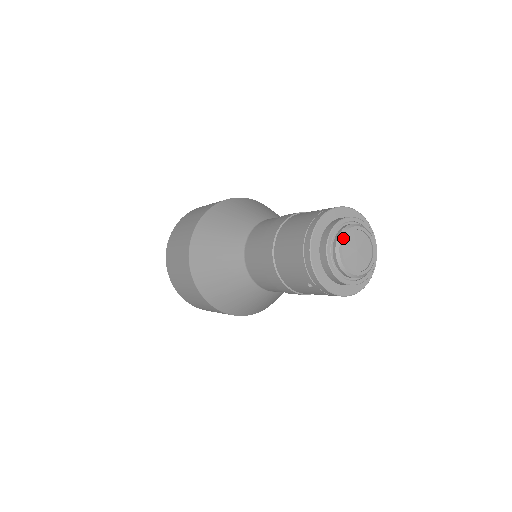
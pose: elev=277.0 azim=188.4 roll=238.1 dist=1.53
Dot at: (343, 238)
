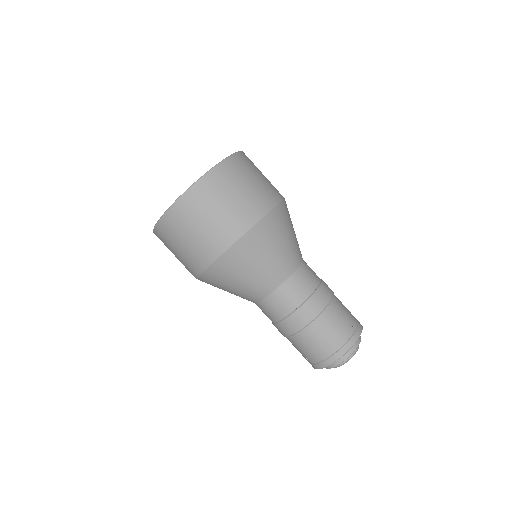
Dot at: occluded
